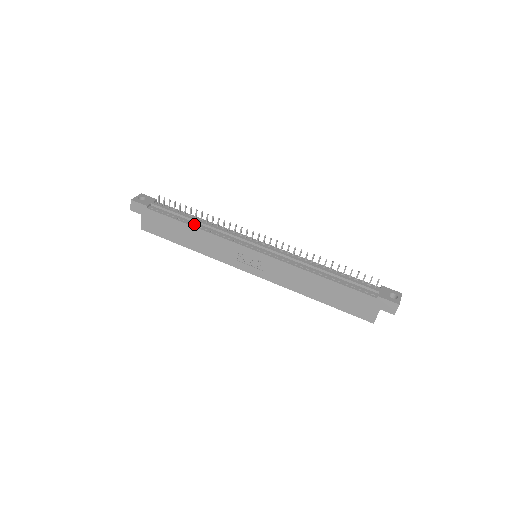
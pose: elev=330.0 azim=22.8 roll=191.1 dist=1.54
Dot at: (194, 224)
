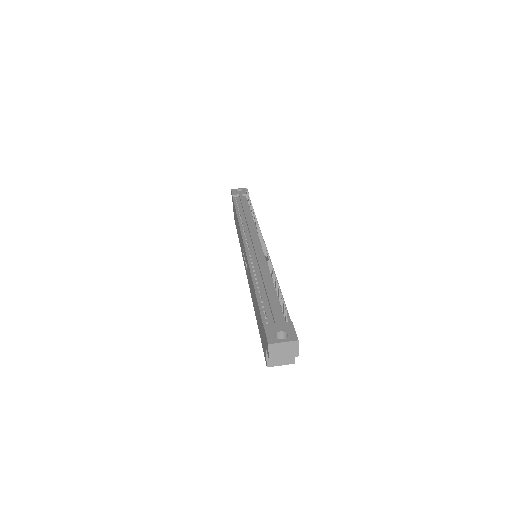
Dot at: (241, 214)
